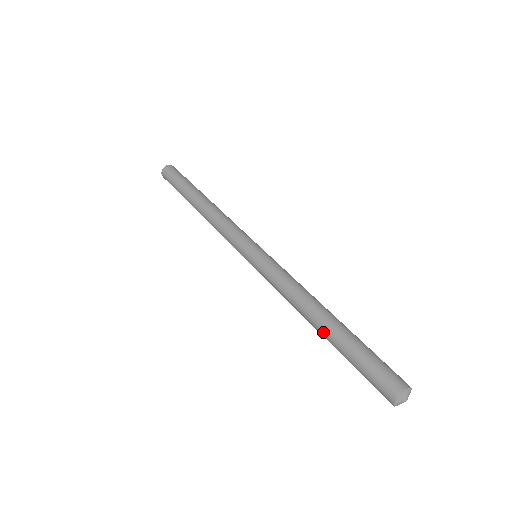
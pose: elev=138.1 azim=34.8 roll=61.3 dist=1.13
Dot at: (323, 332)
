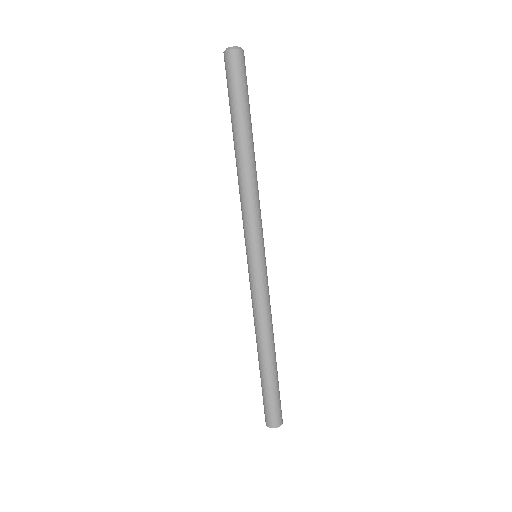
Dot at: occluded
